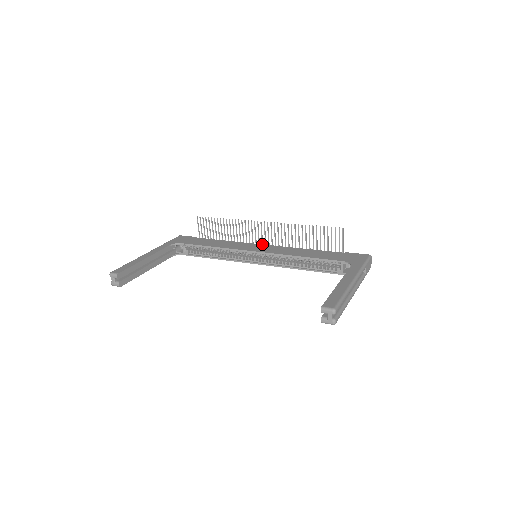
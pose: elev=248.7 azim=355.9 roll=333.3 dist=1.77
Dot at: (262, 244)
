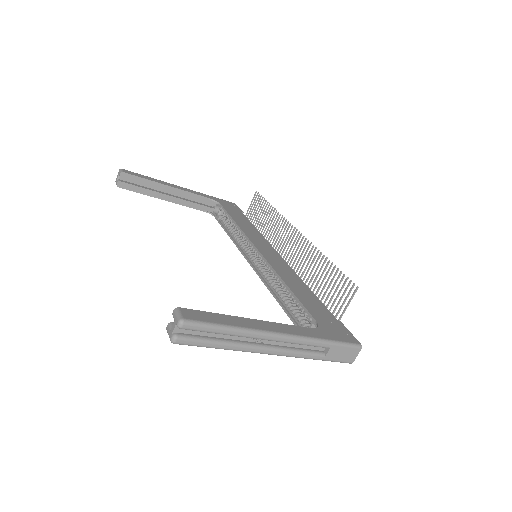
Dot at: occluded
